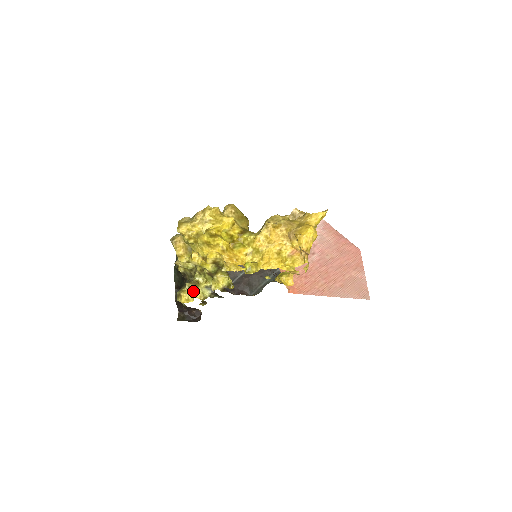
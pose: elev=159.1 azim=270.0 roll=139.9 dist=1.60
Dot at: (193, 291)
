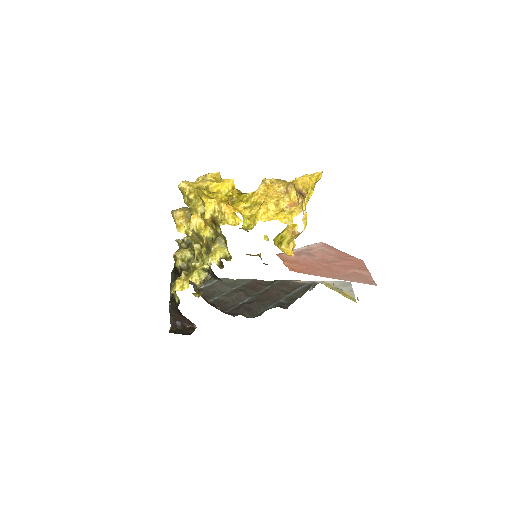
Dot at: (189, 275)
